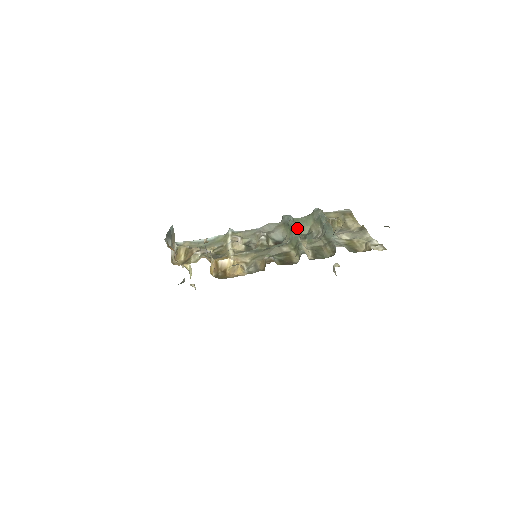
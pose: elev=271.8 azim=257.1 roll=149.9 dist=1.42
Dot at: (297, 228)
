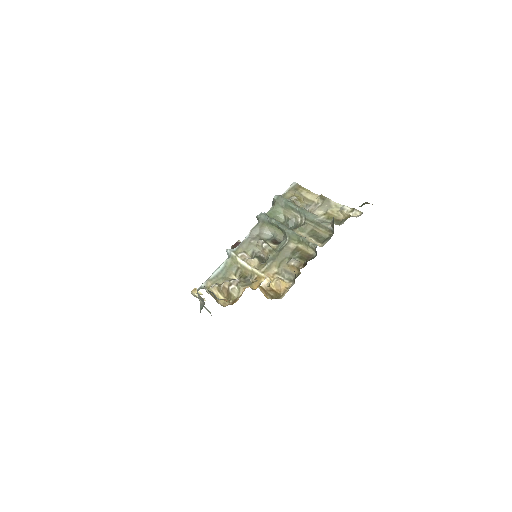
Dot at: occluded
